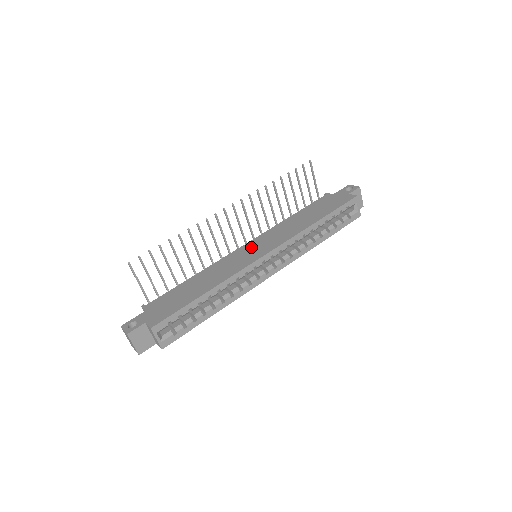
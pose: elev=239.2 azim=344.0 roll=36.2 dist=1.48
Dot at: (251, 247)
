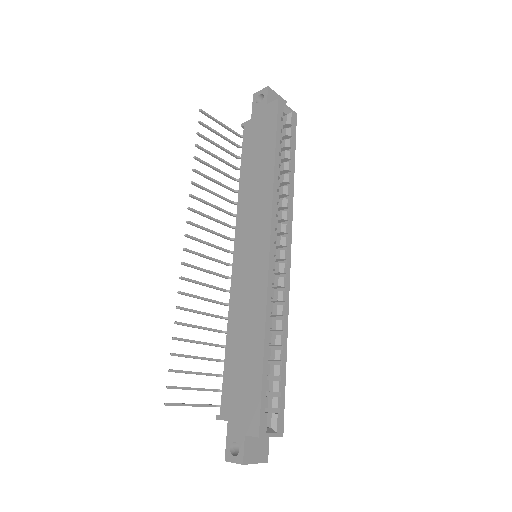
Dot at: (244, 254)
